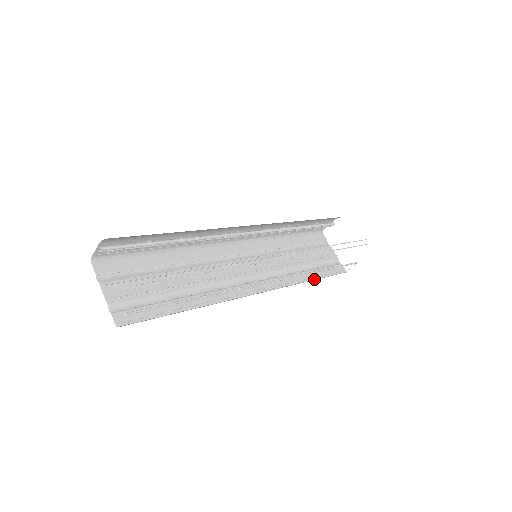
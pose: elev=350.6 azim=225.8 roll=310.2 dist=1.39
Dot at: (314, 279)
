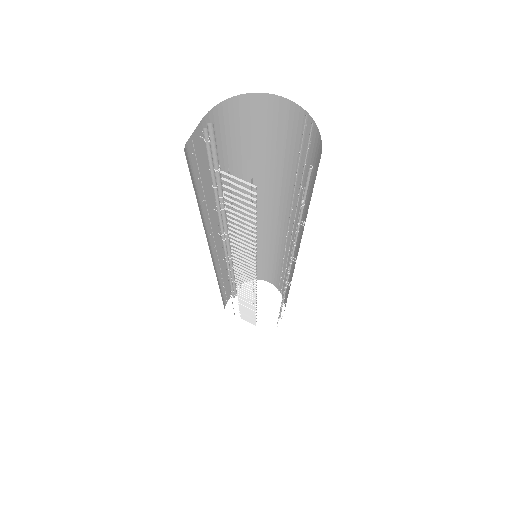
Dot at: occluded
